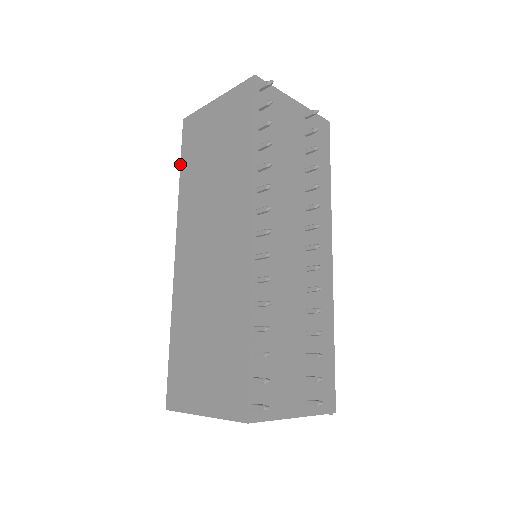
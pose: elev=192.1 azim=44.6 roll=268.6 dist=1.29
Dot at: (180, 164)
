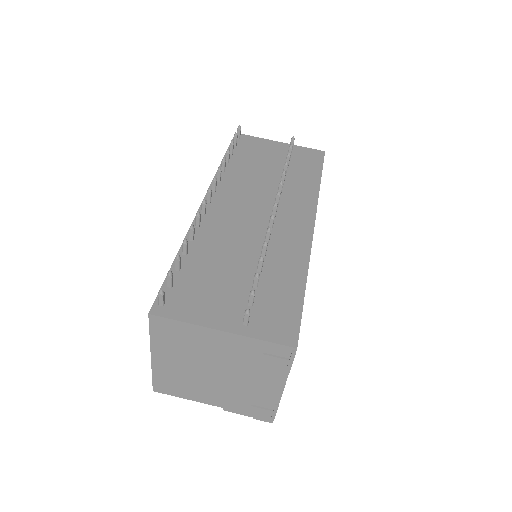
Dot at: occluded
